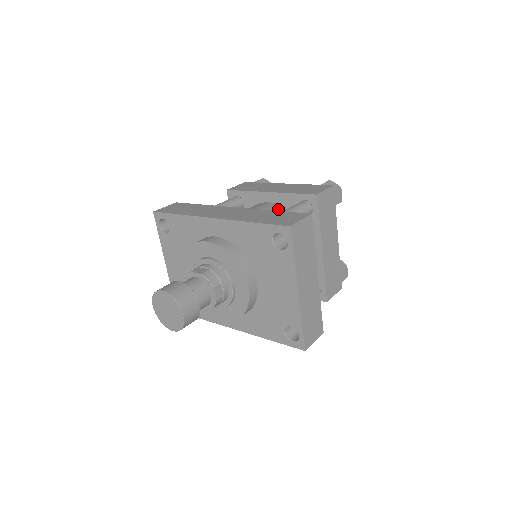
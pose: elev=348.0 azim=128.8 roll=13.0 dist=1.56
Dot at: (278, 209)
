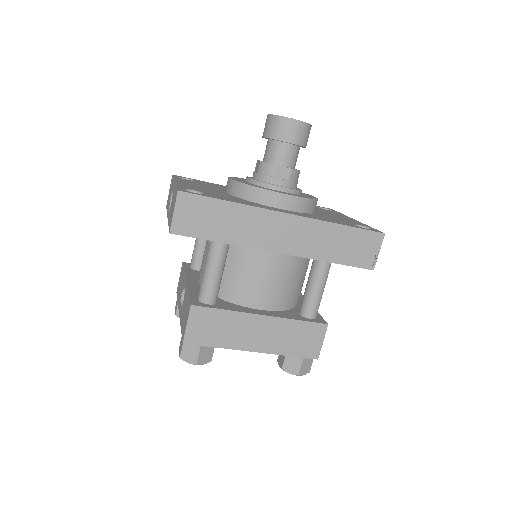
Dot at: occluded
